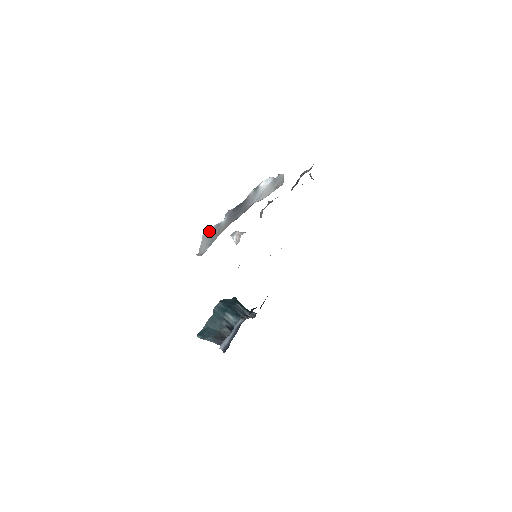
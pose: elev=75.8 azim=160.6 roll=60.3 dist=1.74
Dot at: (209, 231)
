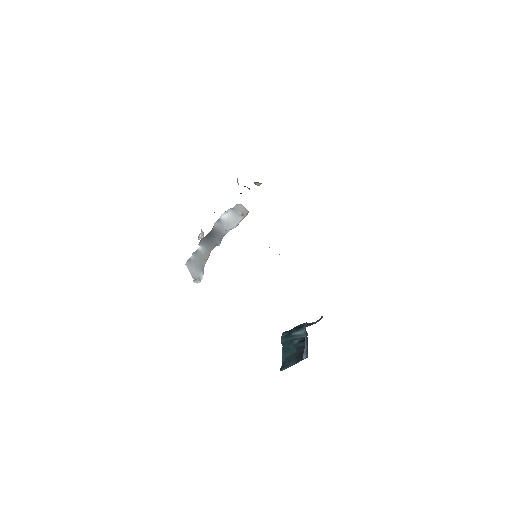
Dot at: (190, 259)
